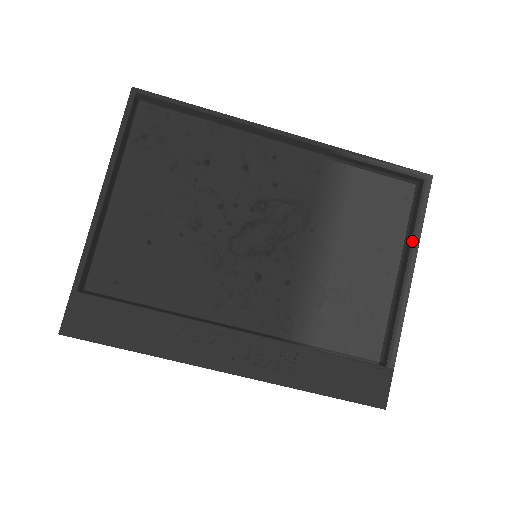
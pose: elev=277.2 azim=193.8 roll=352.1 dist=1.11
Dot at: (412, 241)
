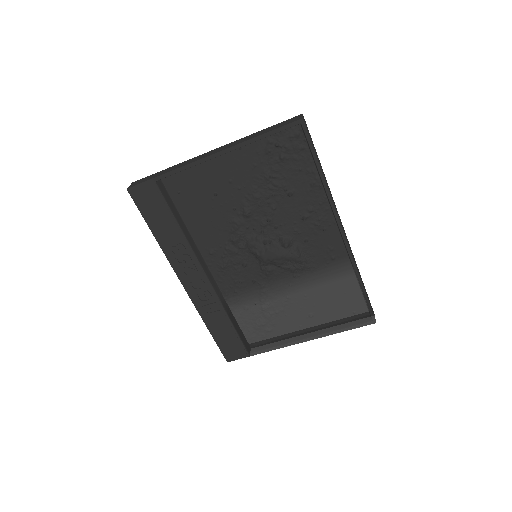
Dot at: (328, 331)
